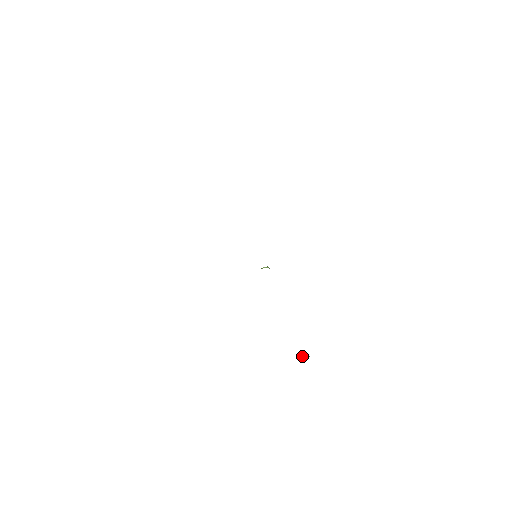
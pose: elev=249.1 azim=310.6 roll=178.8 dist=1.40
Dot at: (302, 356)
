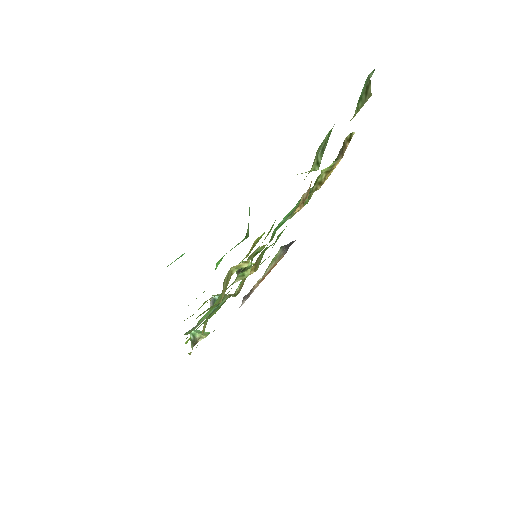
Dot at: (205, 335)
